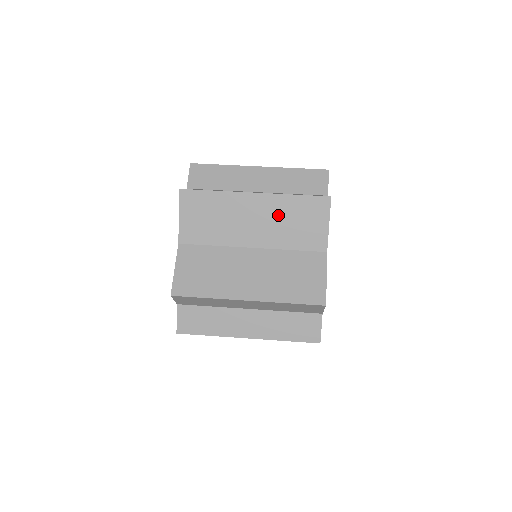
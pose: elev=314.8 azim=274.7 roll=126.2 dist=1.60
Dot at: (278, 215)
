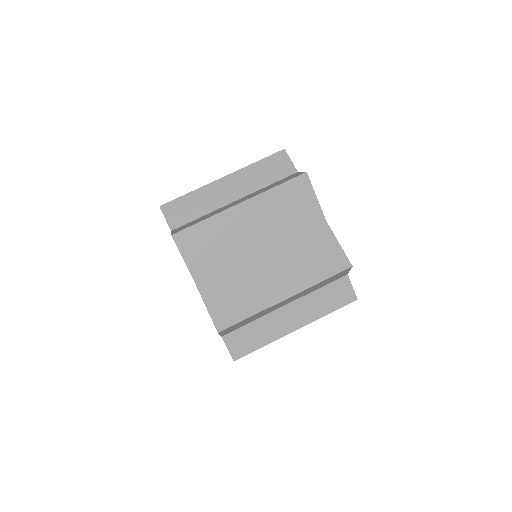
Dot at: (270, 212)
